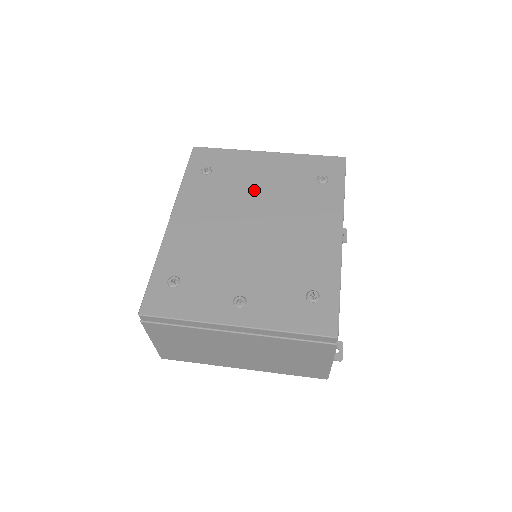
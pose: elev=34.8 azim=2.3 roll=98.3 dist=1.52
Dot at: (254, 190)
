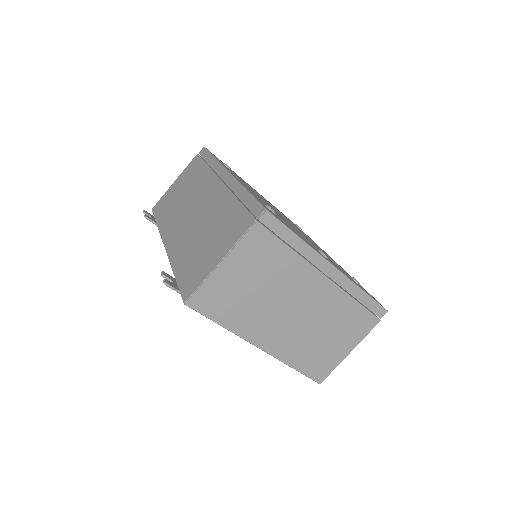
Dot at: occluded
